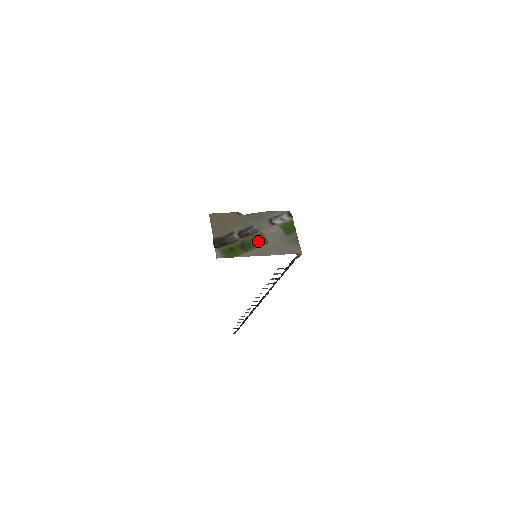
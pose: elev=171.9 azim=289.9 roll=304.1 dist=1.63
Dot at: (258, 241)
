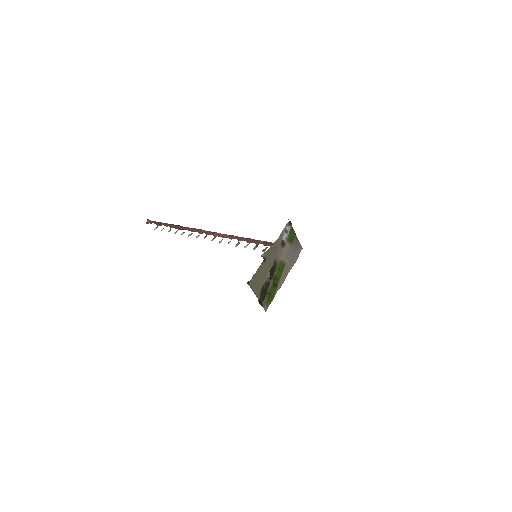
Dot at: (280, 269)
